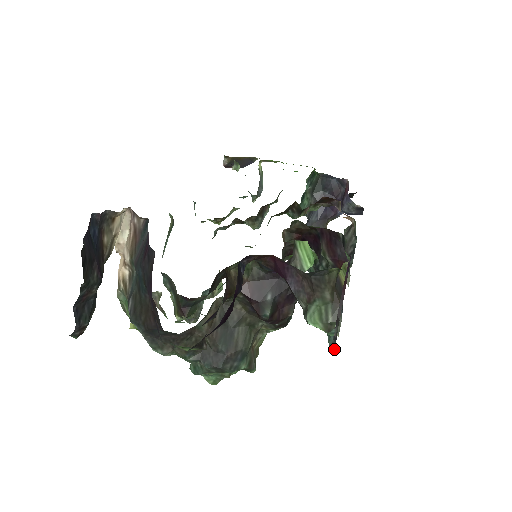
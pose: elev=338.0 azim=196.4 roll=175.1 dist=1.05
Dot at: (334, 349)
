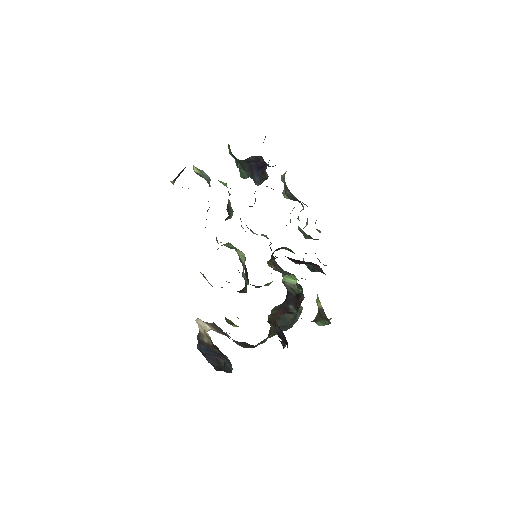
Dot at: occluded
